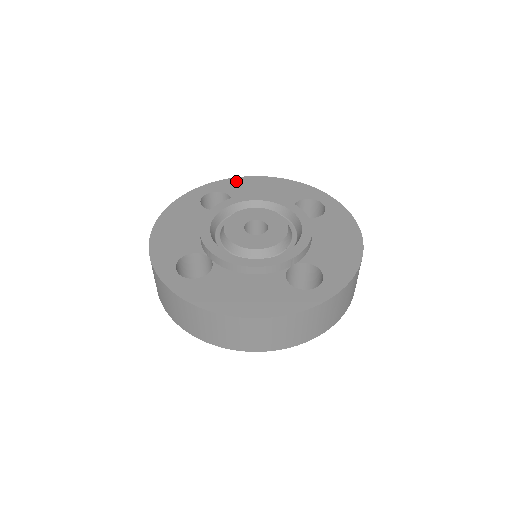
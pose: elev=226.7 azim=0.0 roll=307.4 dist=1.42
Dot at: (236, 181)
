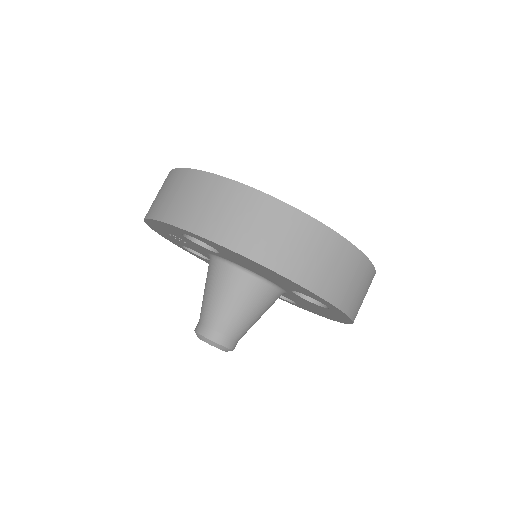
Dot at: occluded
